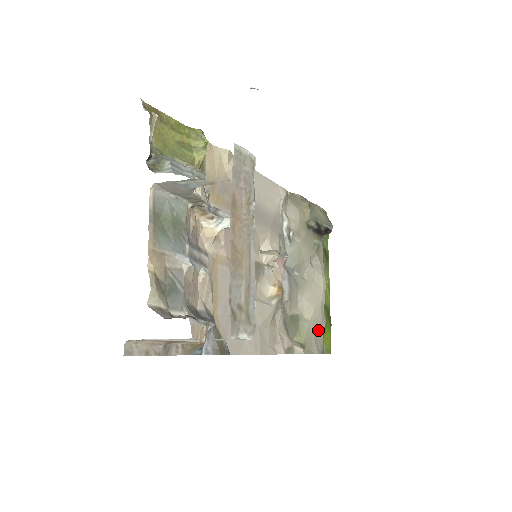
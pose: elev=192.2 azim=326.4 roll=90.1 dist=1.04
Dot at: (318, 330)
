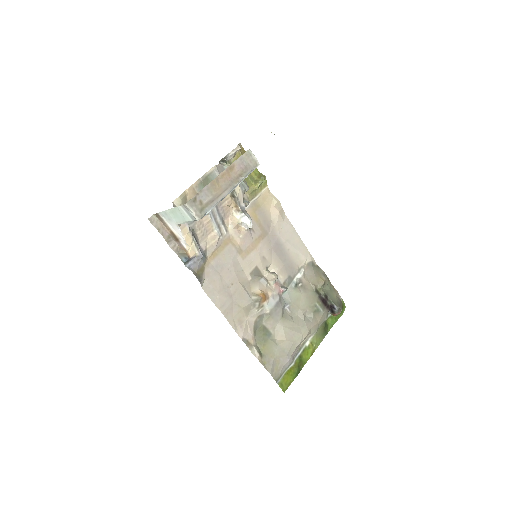
Dot at: (281, 358)
